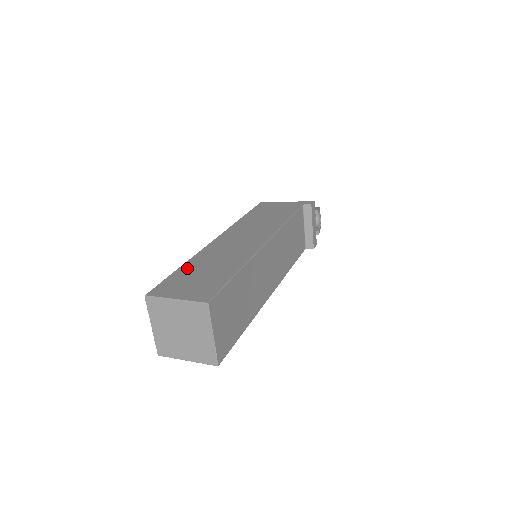
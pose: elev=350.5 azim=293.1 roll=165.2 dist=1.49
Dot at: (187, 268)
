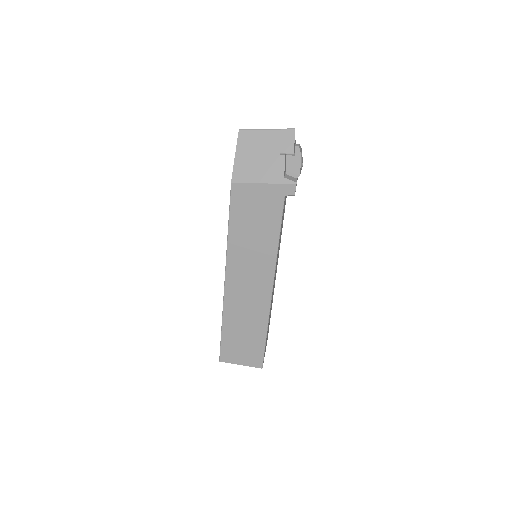
Dot at: (228, 332)
